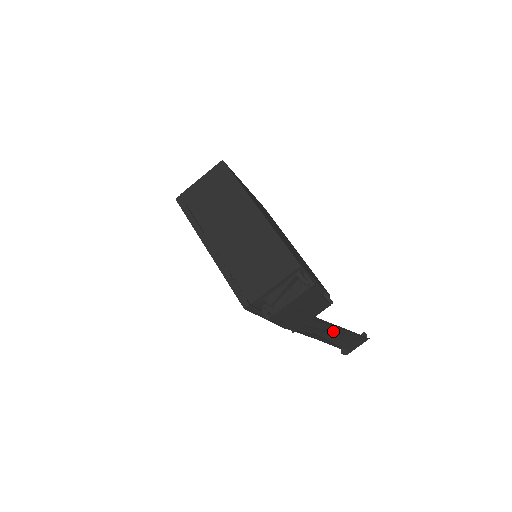
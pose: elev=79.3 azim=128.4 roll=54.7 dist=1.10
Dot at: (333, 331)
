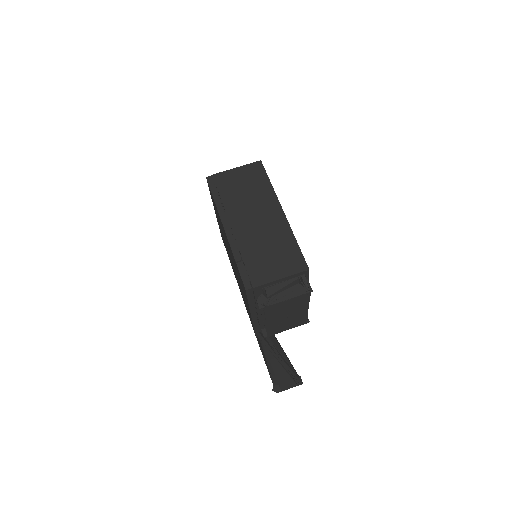
Dot at: (284, 359)
